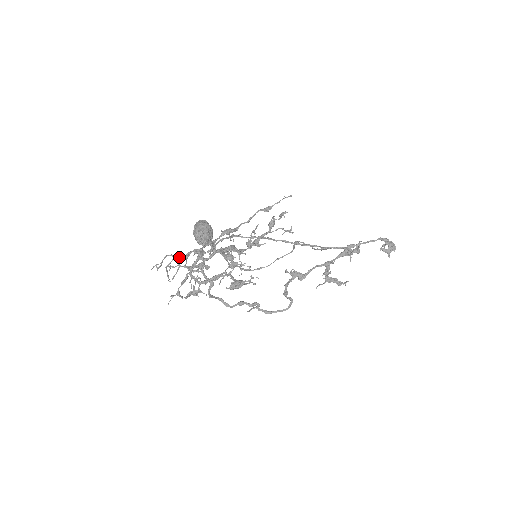
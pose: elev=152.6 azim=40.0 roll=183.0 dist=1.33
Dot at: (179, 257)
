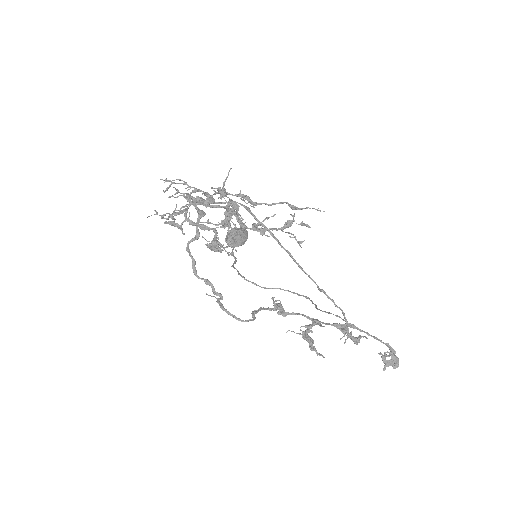
Dot at: occluded
